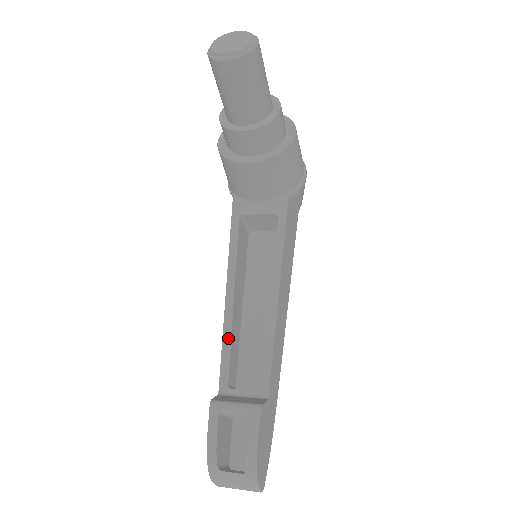
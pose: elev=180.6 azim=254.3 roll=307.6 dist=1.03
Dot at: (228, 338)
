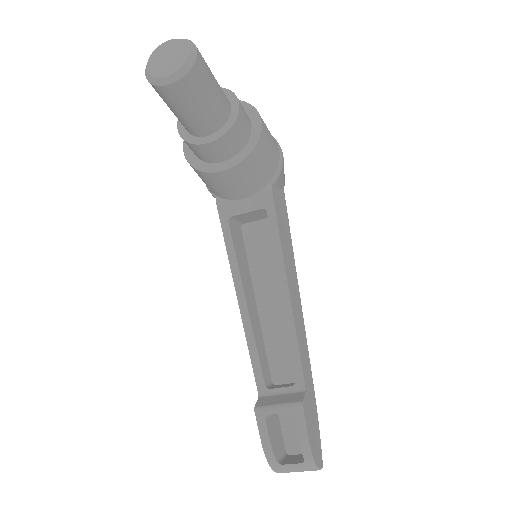
Dot at: (252, 343)
